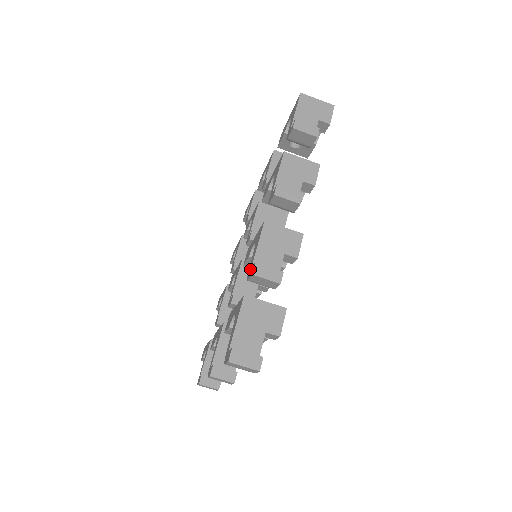
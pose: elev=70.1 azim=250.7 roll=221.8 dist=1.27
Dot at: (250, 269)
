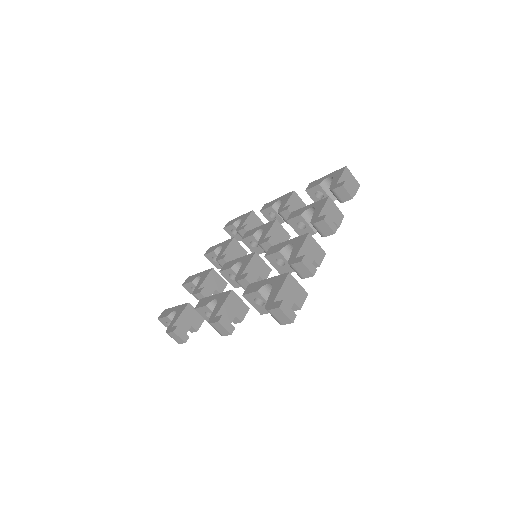
Dot at: (294, 258)
